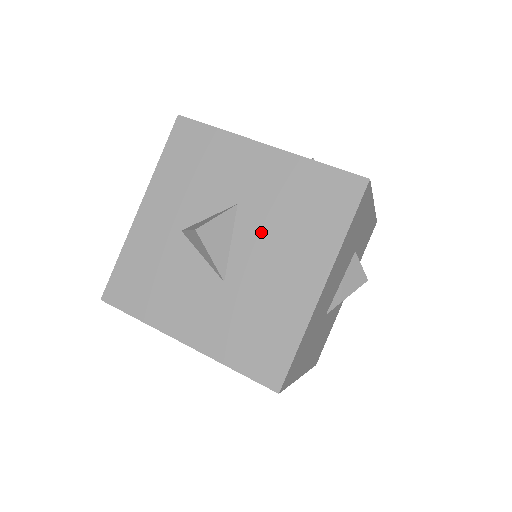
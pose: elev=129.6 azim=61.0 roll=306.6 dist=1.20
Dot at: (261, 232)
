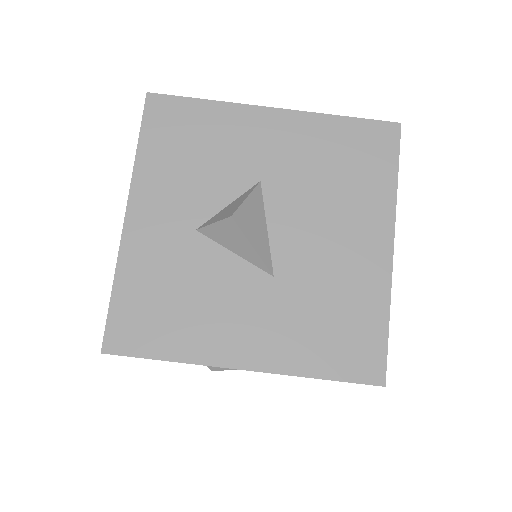
Dot at: (300, 206)
